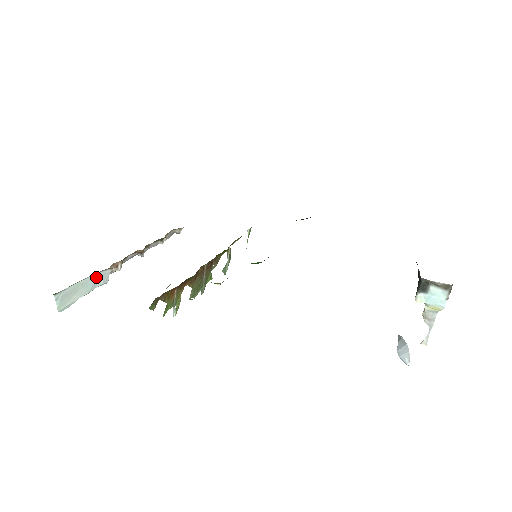
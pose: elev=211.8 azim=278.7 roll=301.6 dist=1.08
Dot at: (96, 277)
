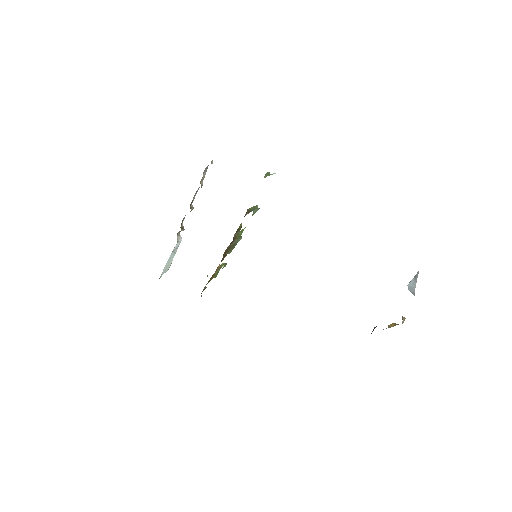
Dot at: (172, 252)
